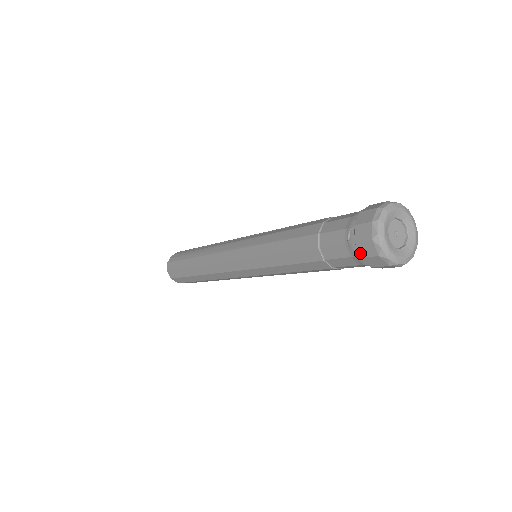
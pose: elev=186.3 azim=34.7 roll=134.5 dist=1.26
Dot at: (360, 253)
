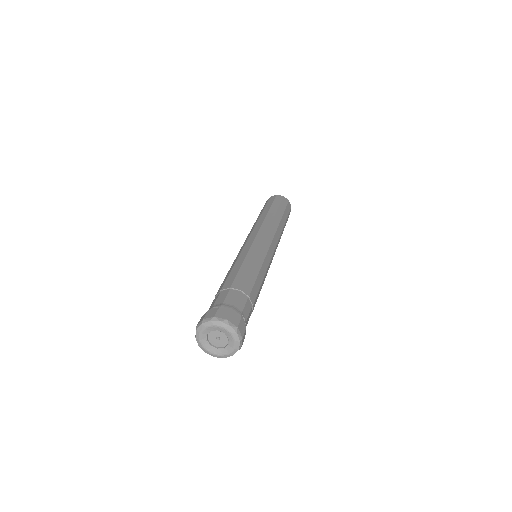
Dot at: occluded
